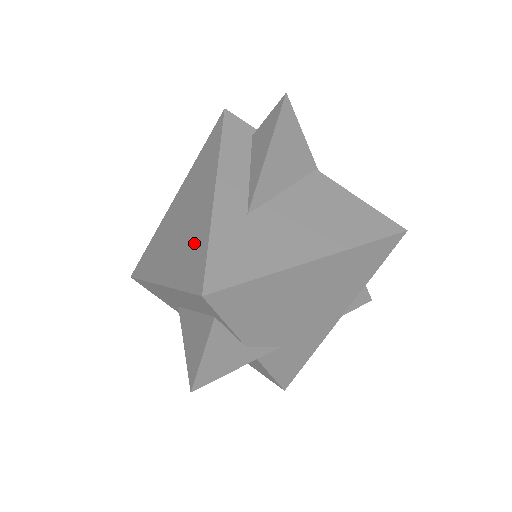
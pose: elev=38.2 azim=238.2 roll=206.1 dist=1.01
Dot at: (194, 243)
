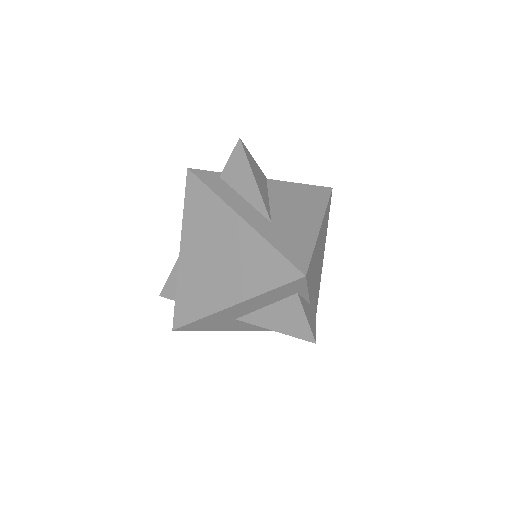
Dot at: (255, 258)
